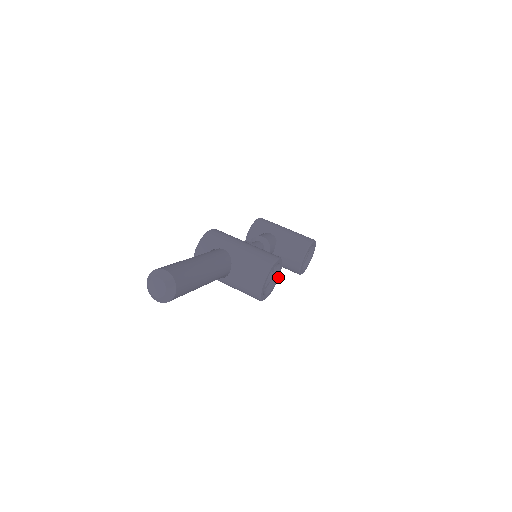
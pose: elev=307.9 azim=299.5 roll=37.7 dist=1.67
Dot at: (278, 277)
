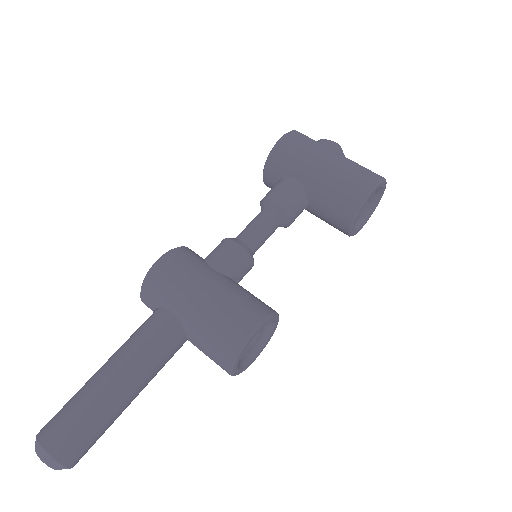
Dot at: (277, 321)
